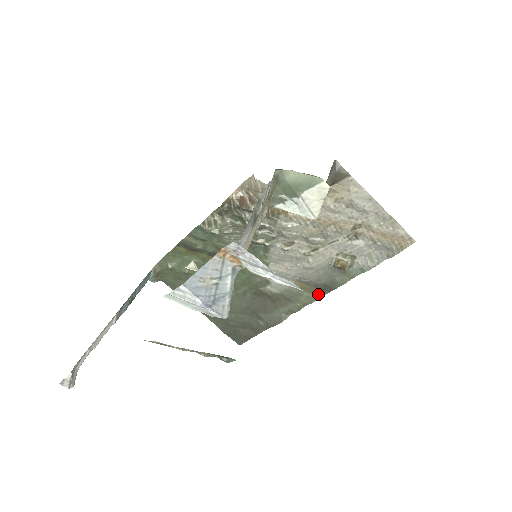
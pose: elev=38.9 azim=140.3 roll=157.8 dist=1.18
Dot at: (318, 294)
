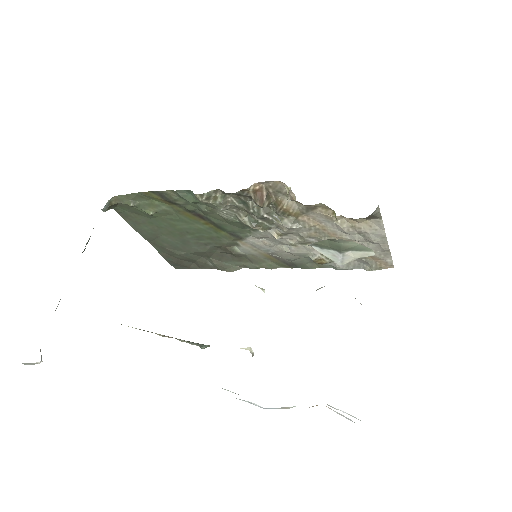
Dot at: (281, 266)
